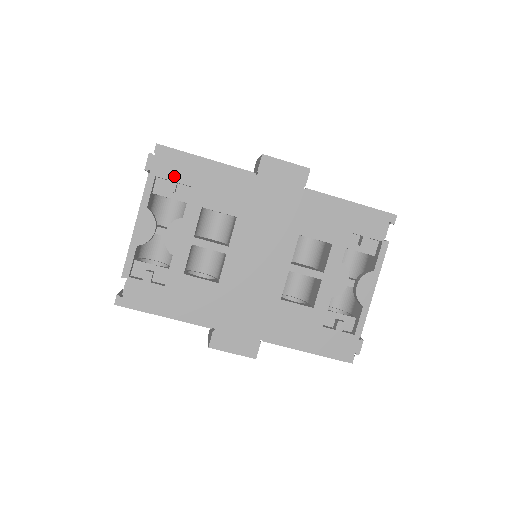
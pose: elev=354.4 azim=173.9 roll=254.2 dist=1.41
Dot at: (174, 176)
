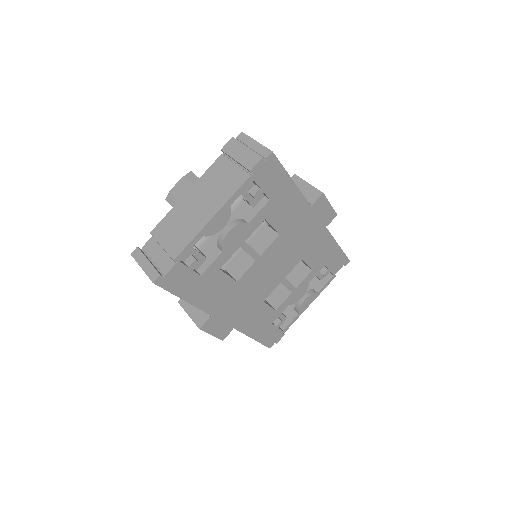
Dot at: (265, 186)
